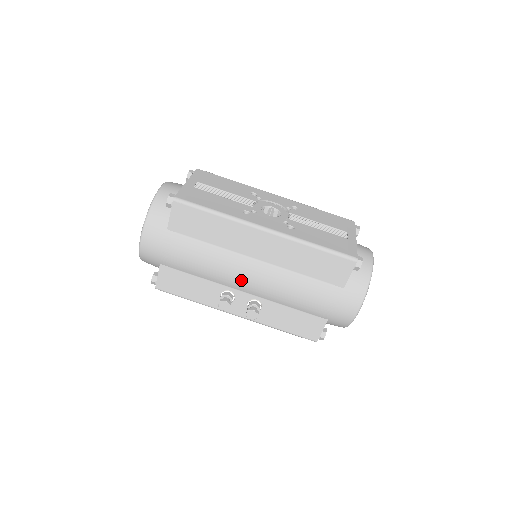
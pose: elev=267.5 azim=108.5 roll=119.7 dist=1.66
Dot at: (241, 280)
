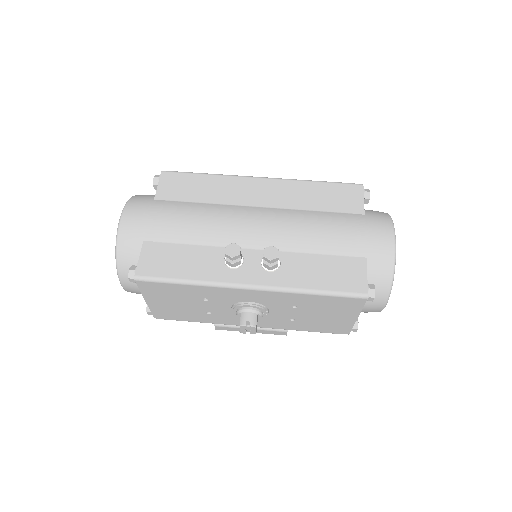
Dot at: (247, 229)
